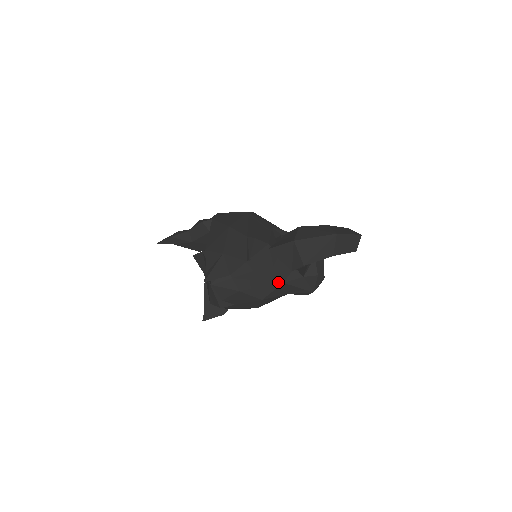
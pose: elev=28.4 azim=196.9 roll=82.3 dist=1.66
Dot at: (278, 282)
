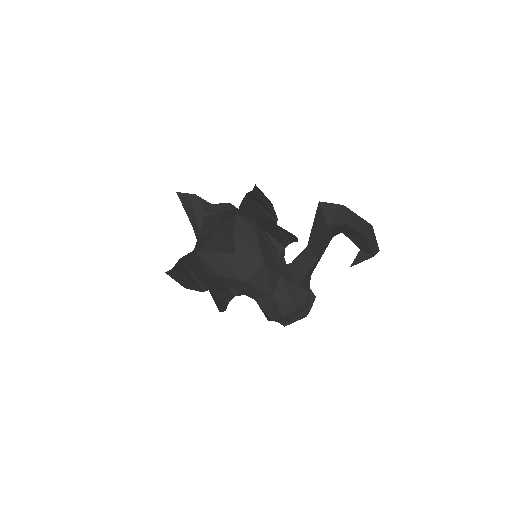
Dot at: (278, 270)
